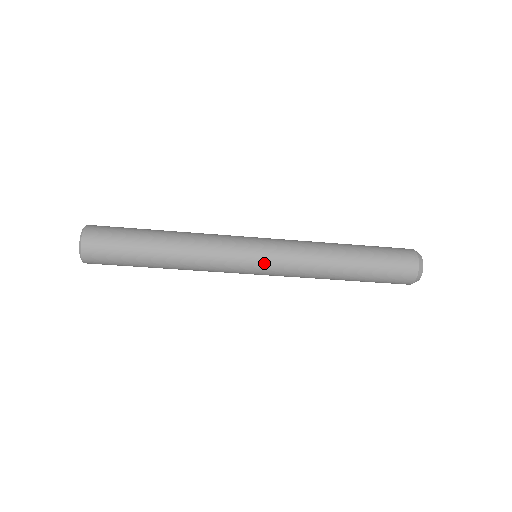
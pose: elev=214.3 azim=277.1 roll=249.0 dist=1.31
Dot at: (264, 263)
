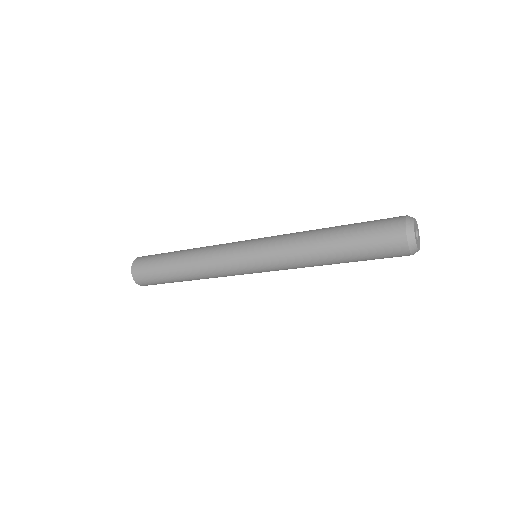
Dot at: occluded
